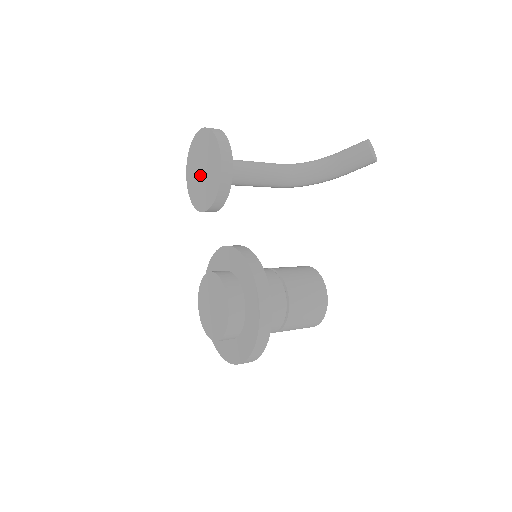
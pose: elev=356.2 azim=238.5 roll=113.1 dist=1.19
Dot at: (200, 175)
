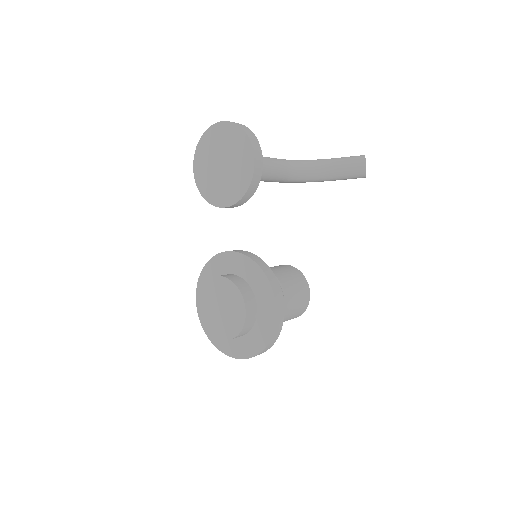
Dot at: (217, 168)
